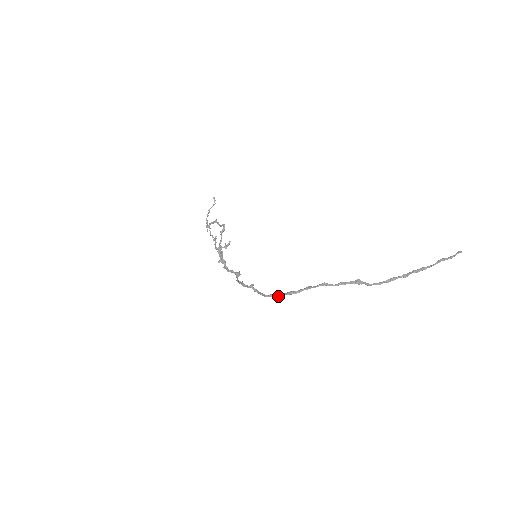
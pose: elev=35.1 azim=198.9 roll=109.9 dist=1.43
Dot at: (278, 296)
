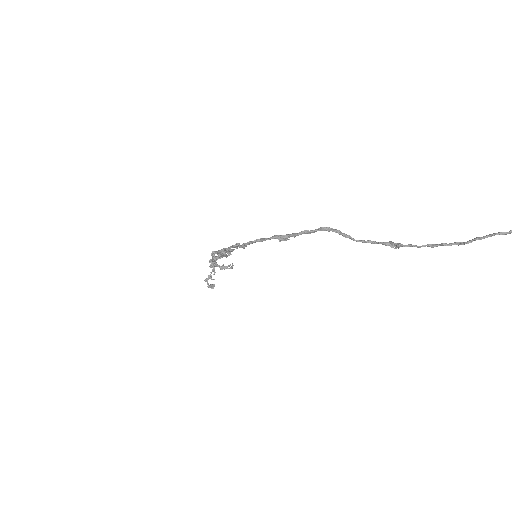
Dot at: (267, 238)
